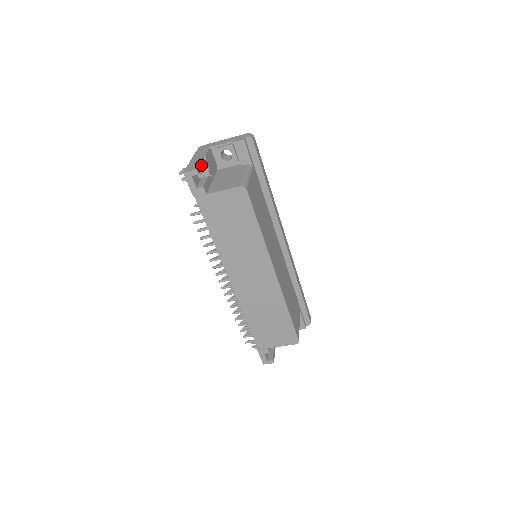
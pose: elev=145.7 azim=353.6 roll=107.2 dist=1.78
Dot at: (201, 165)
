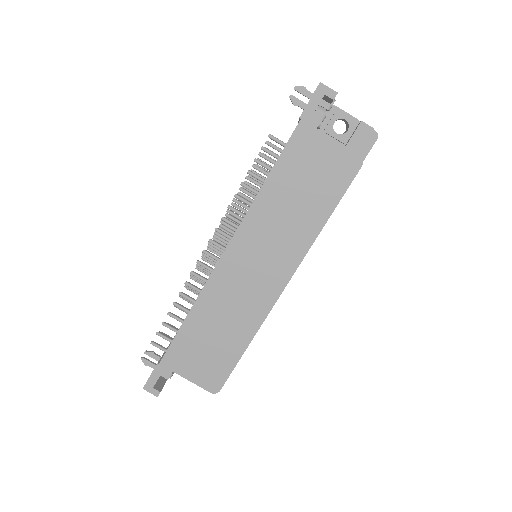
Dot at: occluded
